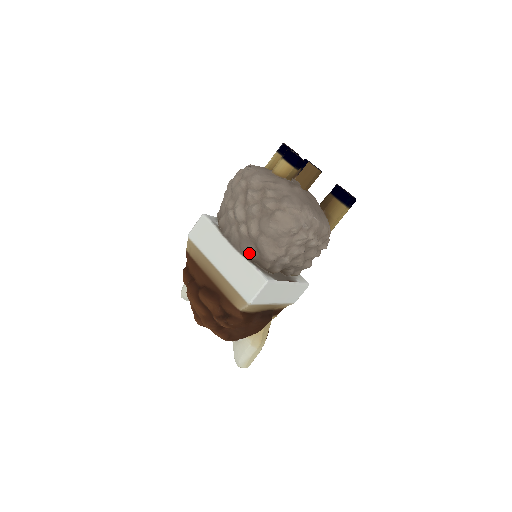
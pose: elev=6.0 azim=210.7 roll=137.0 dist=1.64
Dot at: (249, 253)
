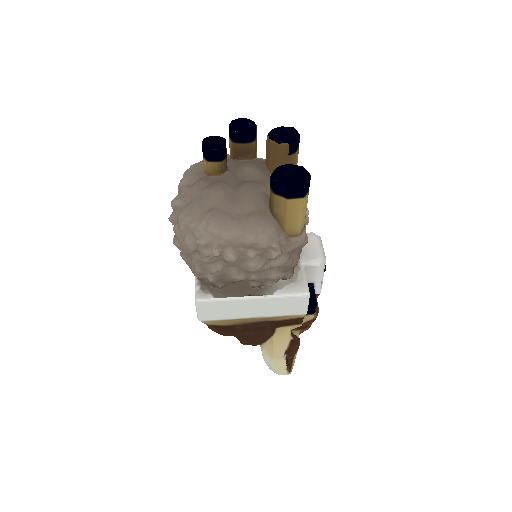
Dot at: occluded
